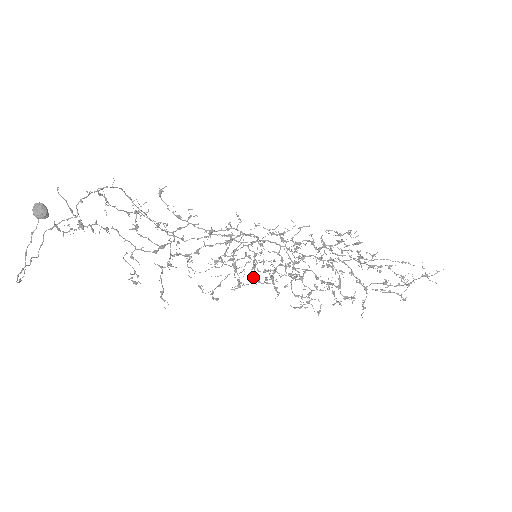
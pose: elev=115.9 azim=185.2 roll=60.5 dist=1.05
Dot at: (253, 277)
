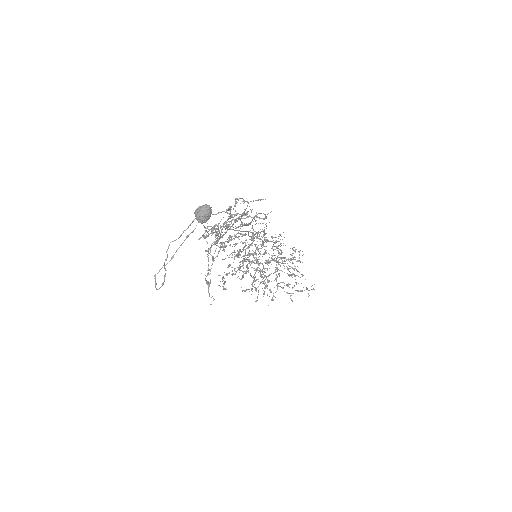
Dot at: (240, 266)
